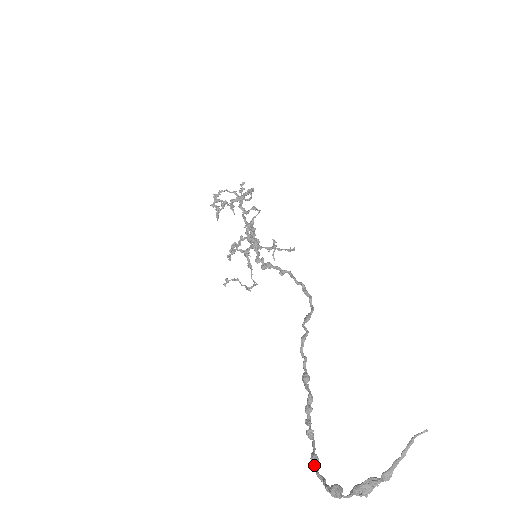
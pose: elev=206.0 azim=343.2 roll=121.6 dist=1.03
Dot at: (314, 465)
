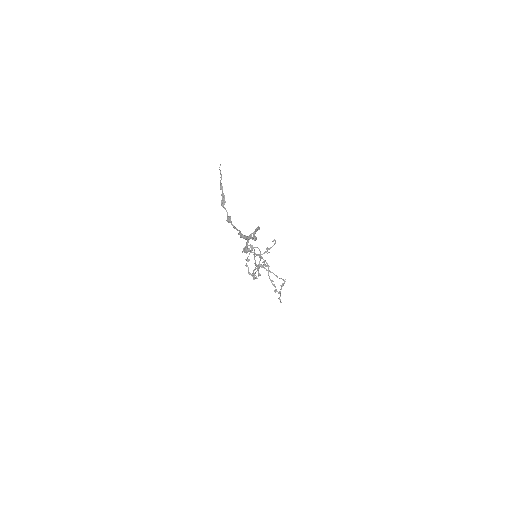
Dot at: (241, 236)
